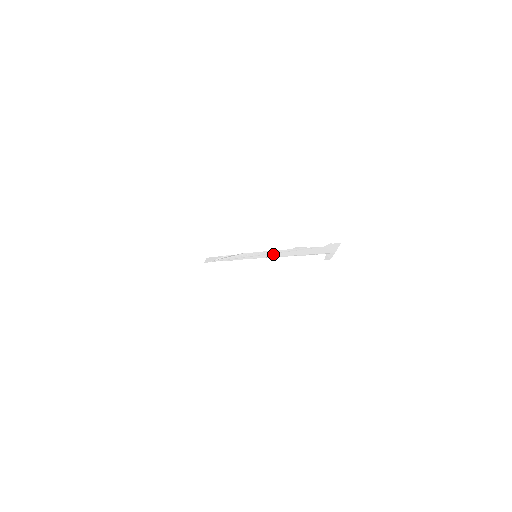
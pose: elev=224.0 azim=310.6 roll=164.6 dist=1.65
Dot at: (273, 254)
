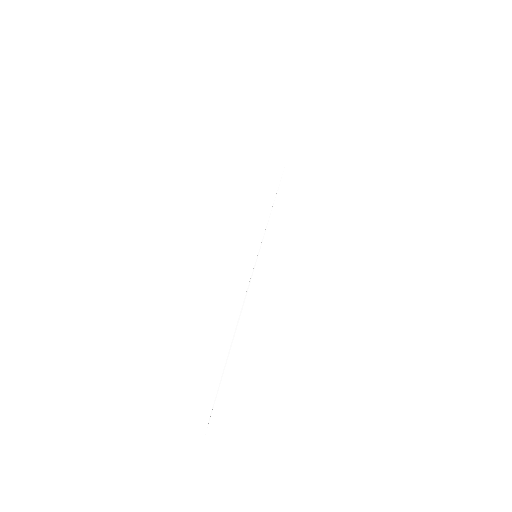
Dot at: occluded
